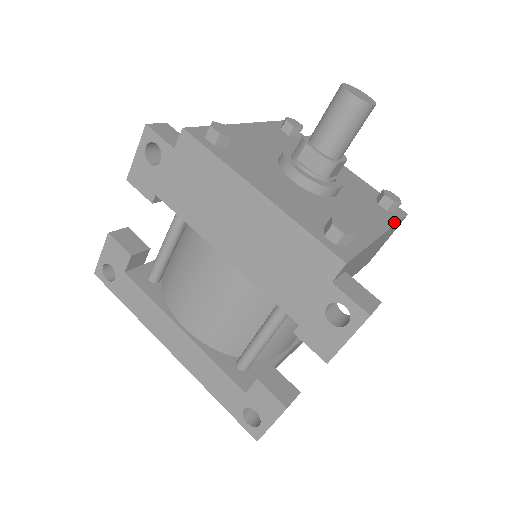
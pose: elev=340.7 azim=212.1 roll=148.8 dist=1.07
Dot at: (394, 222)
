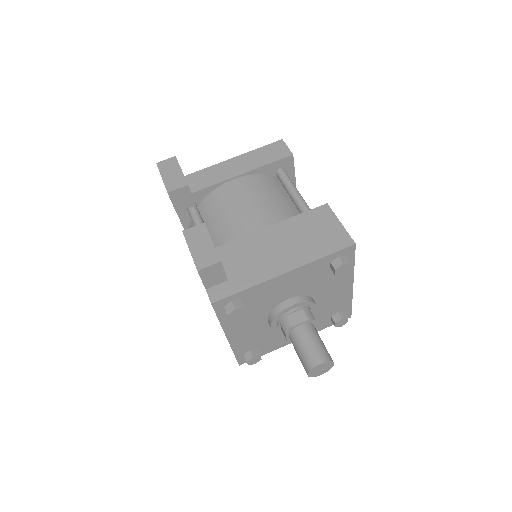
Dot at: occluded
